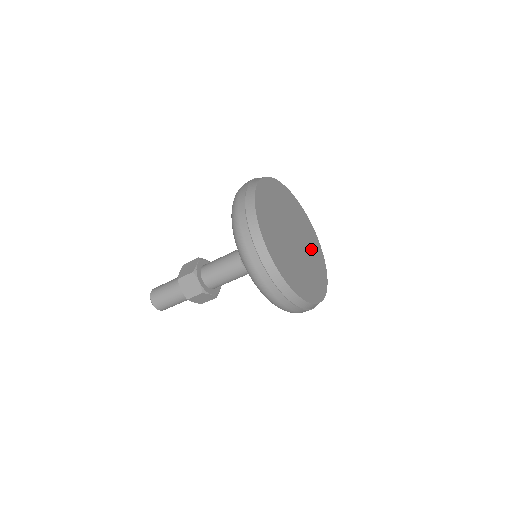
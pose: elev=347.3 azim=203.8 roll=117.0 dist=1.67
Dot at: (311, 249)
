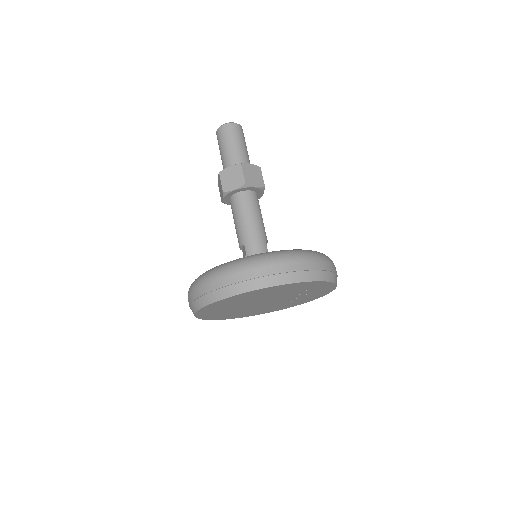
Dot at: (295, 300)
